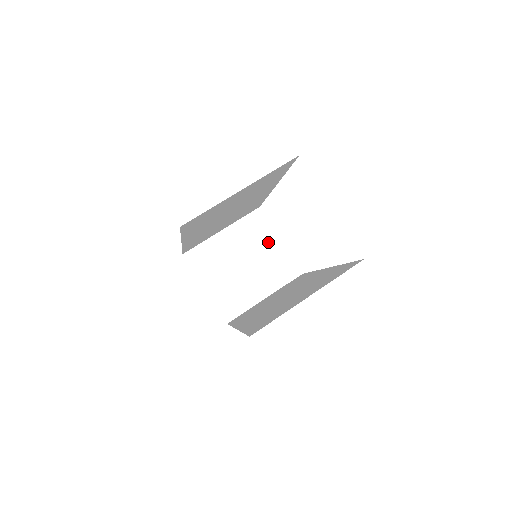
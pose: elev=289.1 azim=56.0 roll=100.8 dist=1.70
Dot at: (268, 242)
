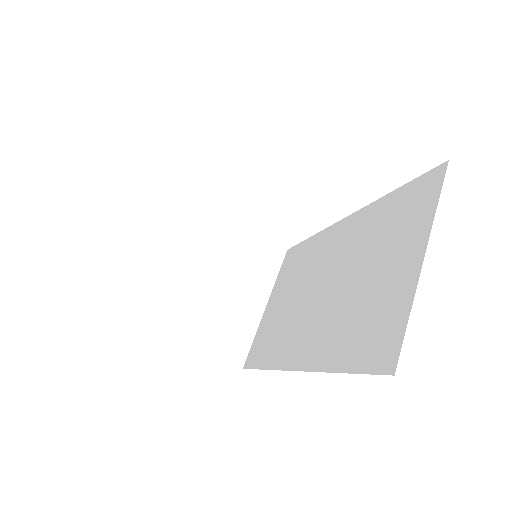
Dot at: (226, 236)
